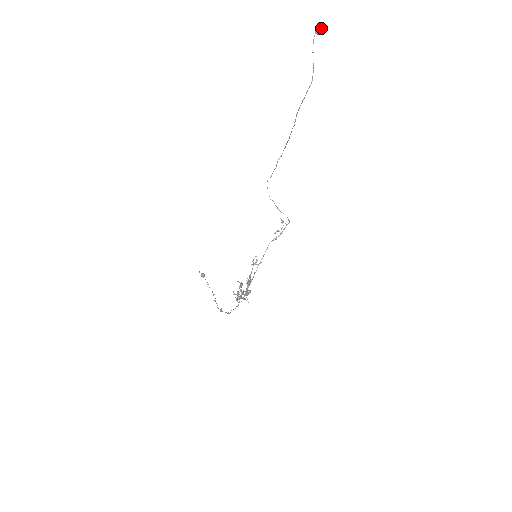
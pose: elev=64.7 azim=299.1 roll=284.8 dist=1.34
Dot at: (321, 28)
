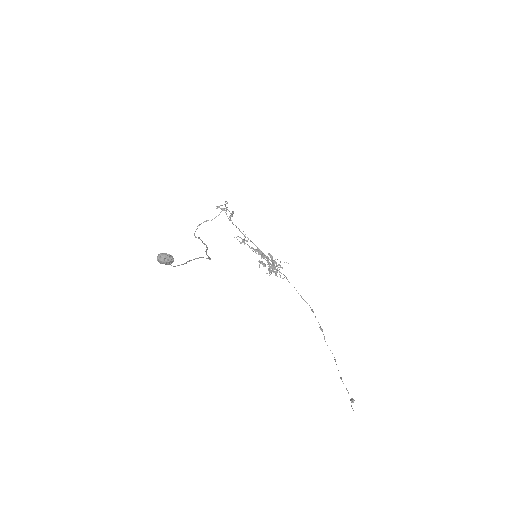
Dot at: (171, 260)
